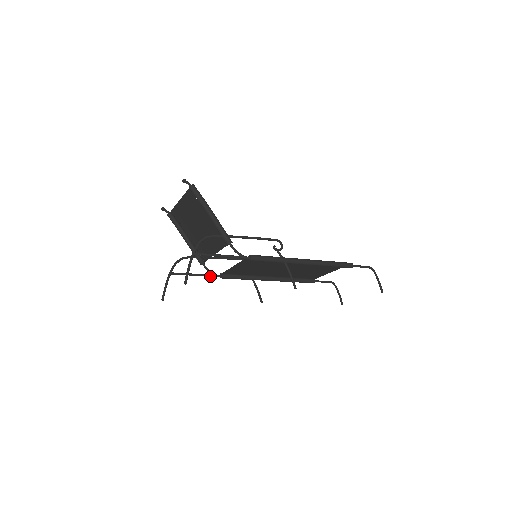
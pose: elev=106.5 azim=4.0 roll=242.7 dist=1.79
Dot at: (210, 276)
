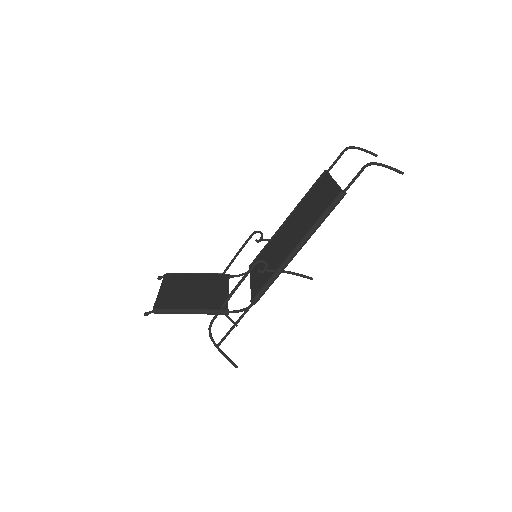
Dot at: occluded
